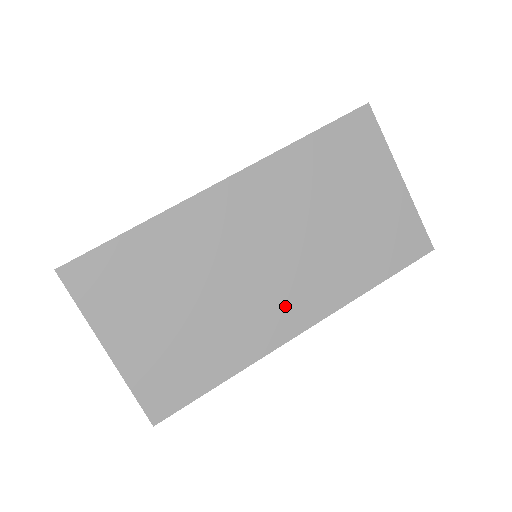
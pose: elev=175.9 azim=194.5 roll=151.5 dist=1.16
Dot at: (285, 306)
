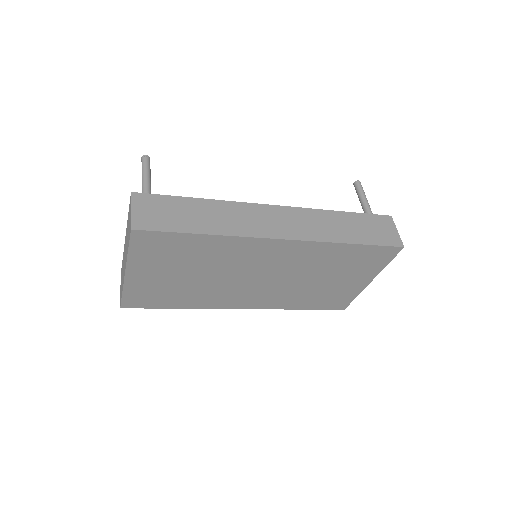
Dot at: (246, 298)
